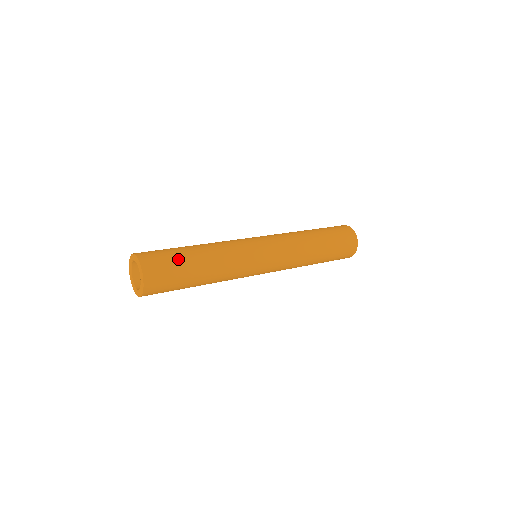
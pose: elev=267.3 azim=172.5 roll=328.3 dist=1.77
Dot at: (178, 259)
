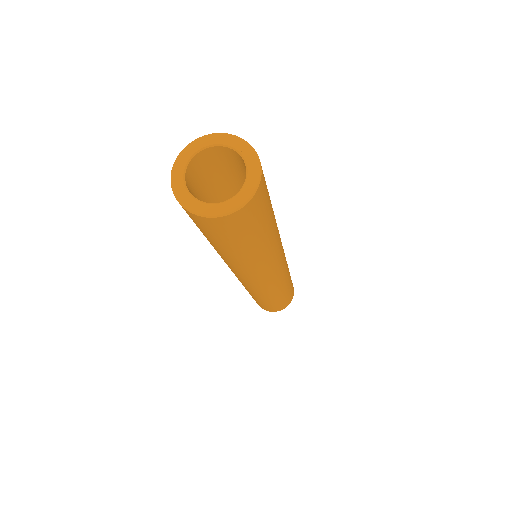
Dot at: (269, 214)
